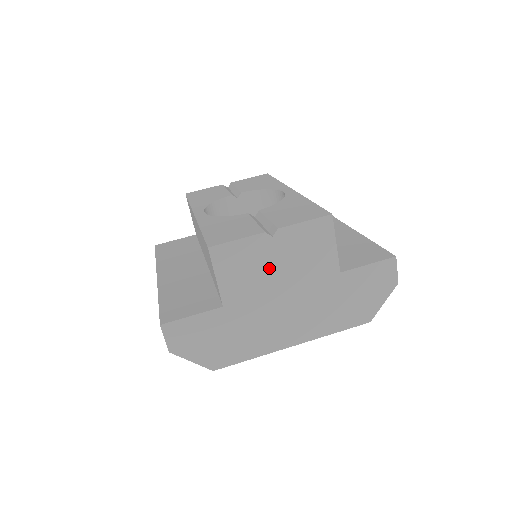
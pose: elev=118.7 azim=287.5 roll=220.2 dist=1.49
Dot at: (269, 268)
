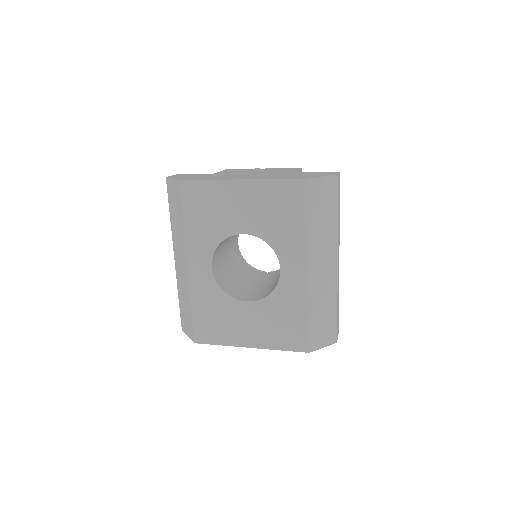
Dot at: (252, 171)
